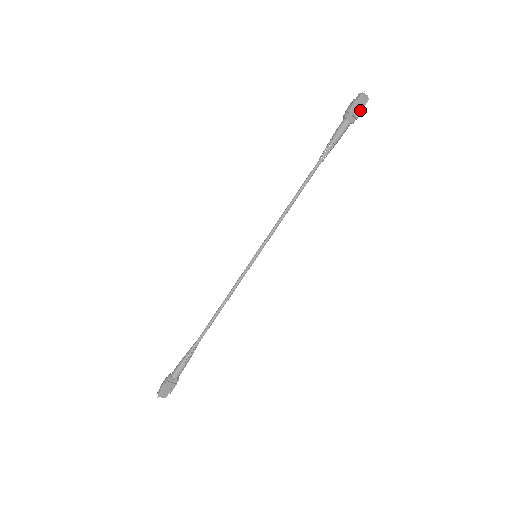
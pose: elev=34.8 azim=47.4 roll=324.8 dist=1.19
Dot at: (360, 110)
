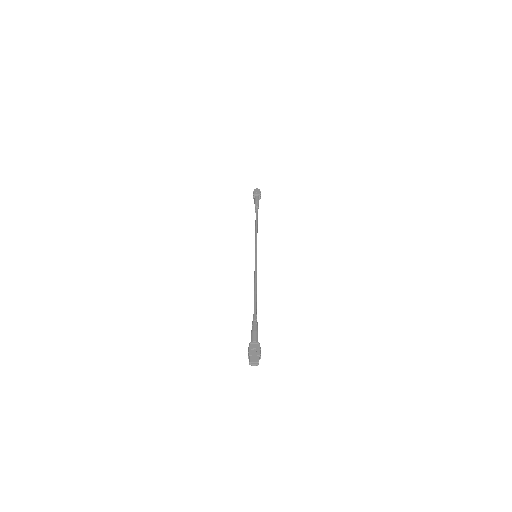
Dot at: (258, 192)
